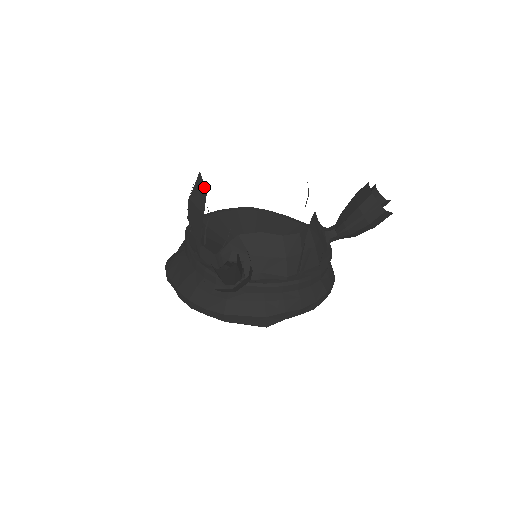
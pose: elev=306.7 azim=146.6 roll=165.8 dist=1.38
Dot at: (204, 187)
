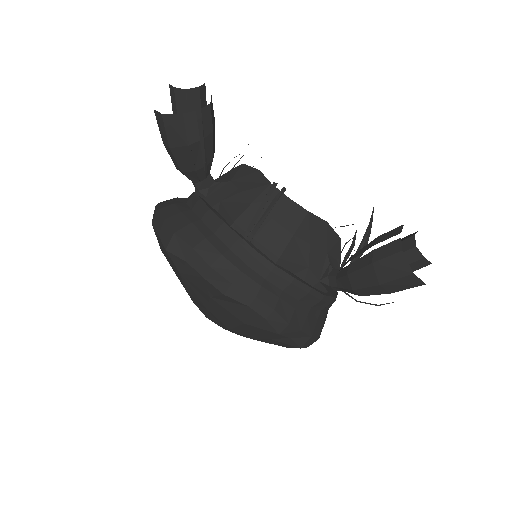
Dot at: occluded
